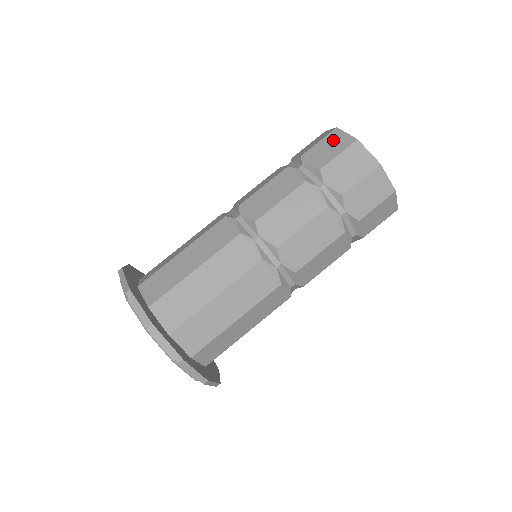
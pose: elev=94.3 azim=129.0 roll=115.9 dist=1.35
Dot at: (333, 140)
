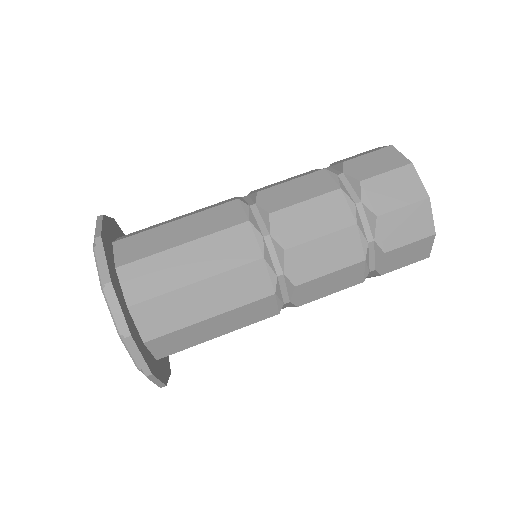
Dot at: (367, 151)
